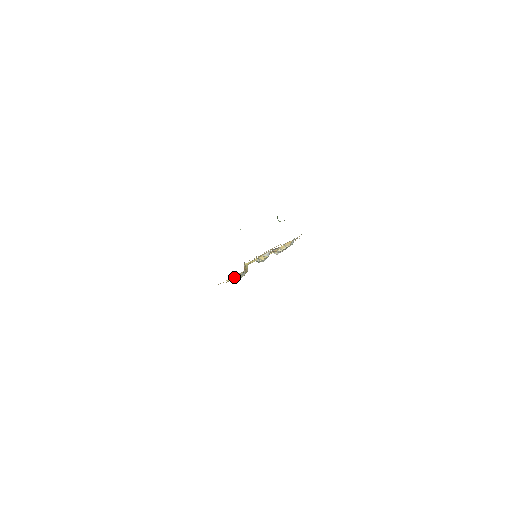
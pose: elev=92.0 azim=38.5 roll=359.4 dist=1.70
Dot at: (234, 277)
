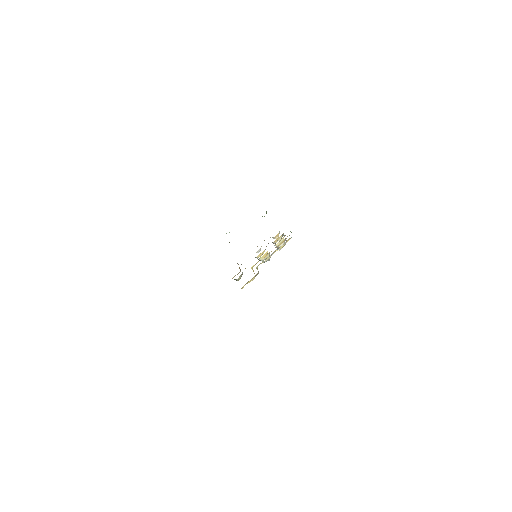
Dot at: (248, 282)
